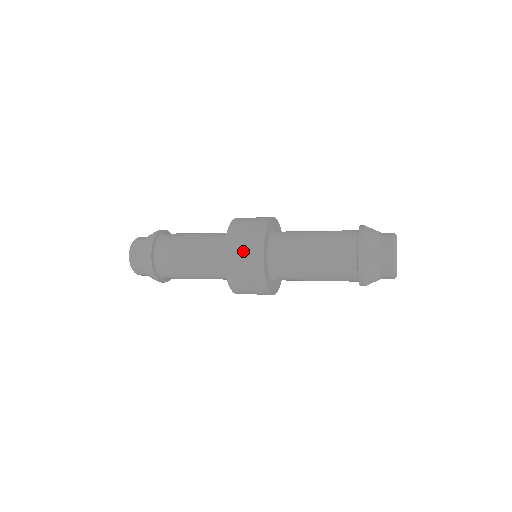
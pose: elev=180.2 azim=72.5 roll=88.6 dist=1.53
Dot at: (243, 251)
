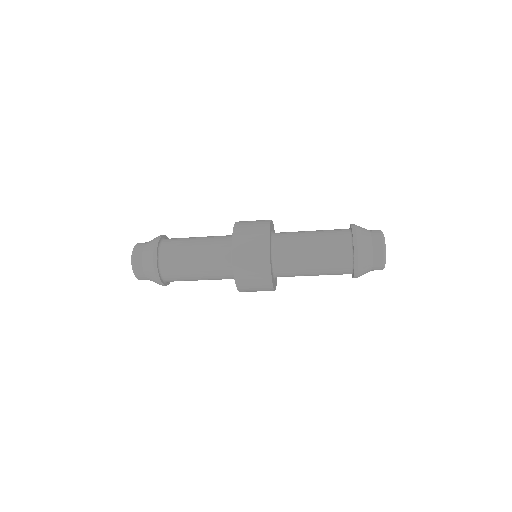
Dot at: (251, 231)
